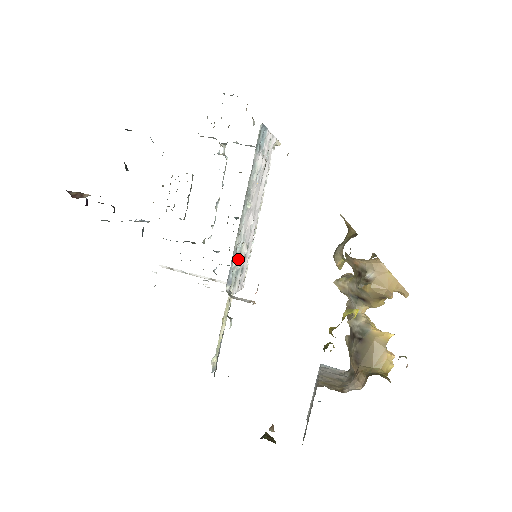
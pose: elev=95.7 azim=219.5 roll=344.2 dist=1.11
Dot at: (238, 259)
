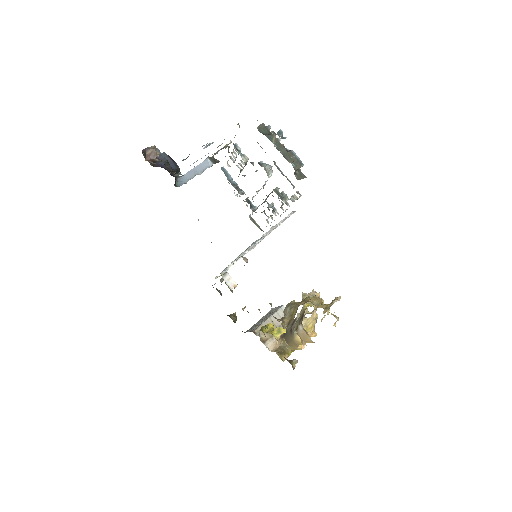
Dot at: (238, 258)
